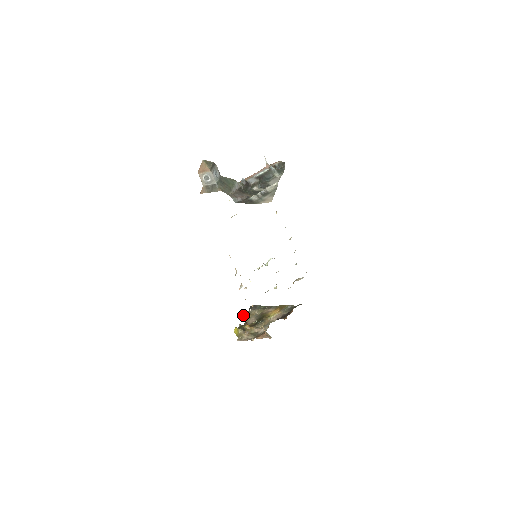
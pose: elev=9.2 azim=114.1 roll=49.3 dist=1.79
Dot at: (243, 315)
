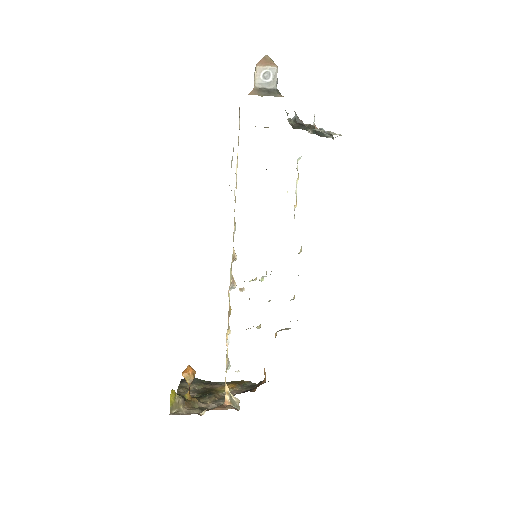
Dot at: (189, 370)
